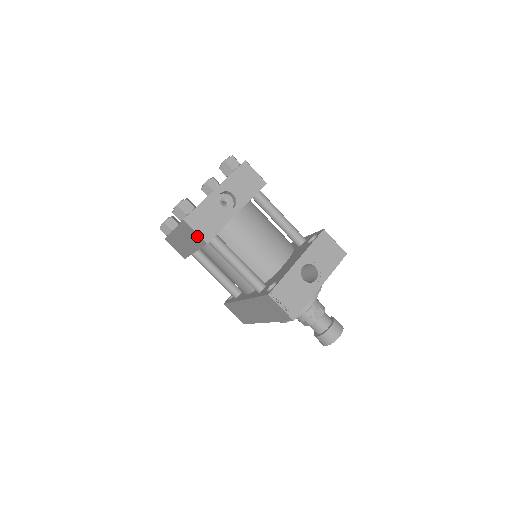
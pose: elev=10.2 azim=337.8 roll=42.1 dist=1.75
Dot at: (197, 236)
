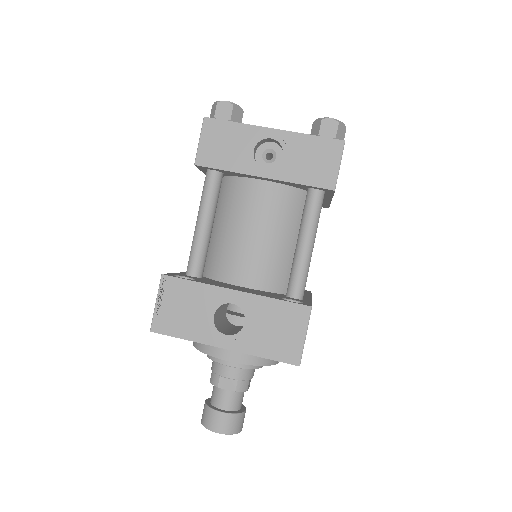
Dot at: occluded
